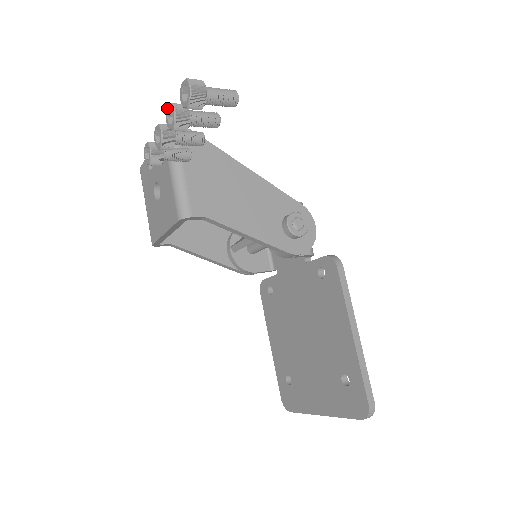
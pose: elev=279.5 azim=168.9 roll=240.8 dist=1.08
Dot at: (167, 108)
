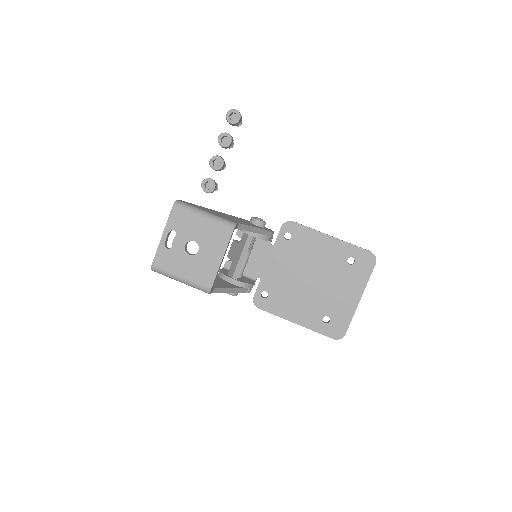
Dot at: (218, 139)
